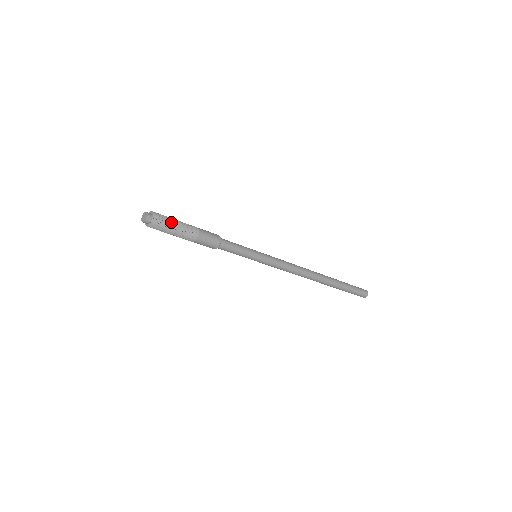
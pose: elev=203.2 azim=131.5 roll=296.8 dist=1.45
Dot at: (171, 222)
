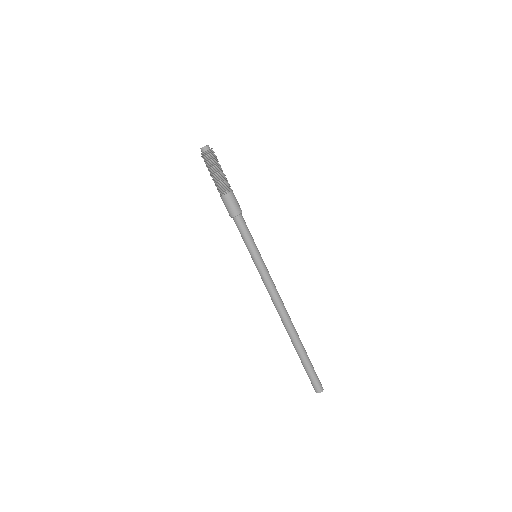
Dot at: occluded
